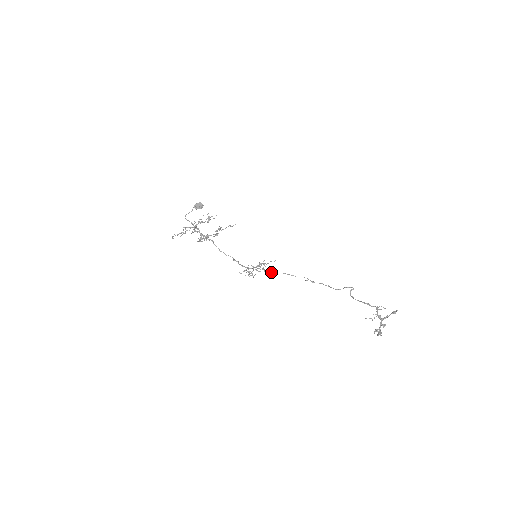
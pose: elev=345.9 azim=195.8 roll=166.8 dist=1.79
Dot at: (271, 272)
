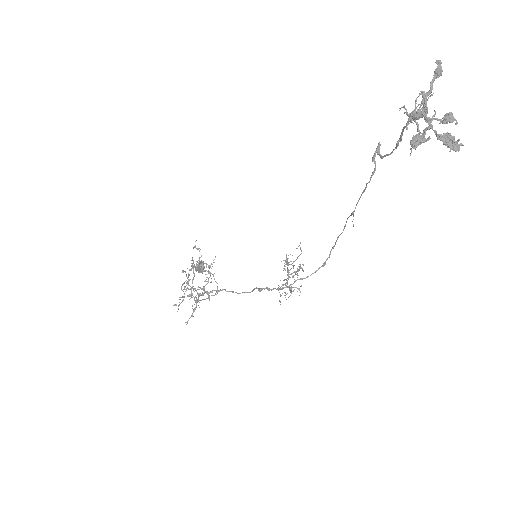
Dot at: (323, 264)
